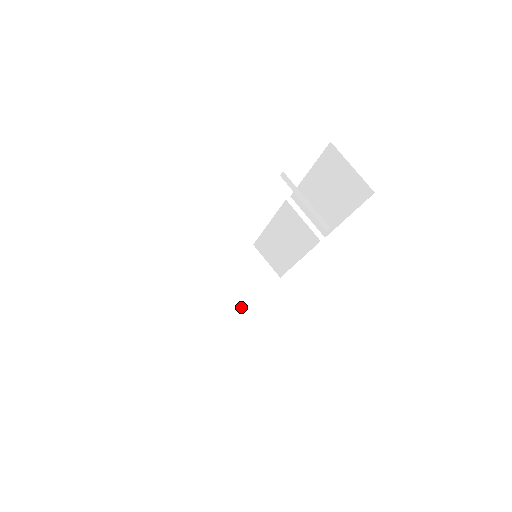
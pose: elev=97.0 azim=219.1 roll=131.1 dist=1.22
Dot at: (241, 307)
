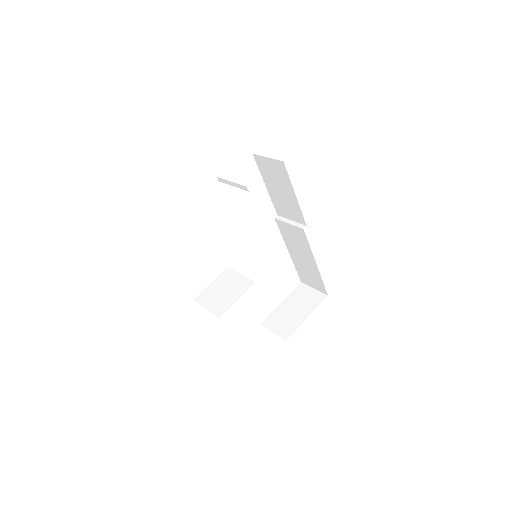
Dot at: (298, 326)
